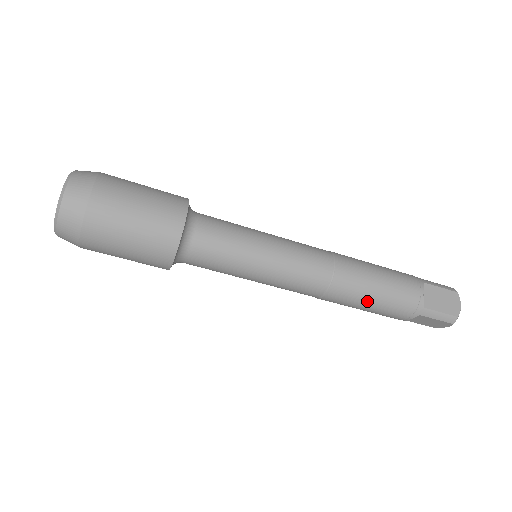
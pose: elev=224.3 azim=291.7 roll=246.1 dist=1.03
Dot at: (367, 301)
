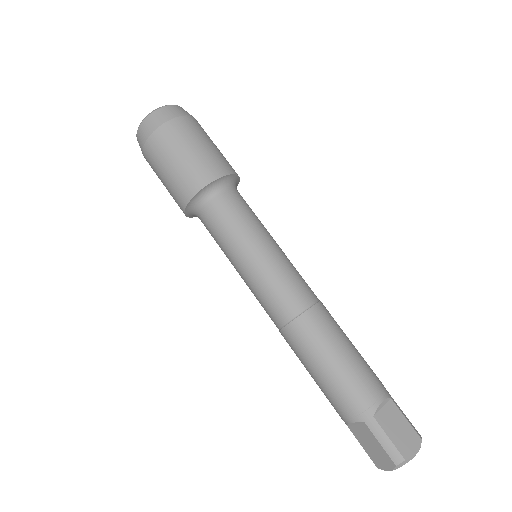
Dot at: (321, 362)
